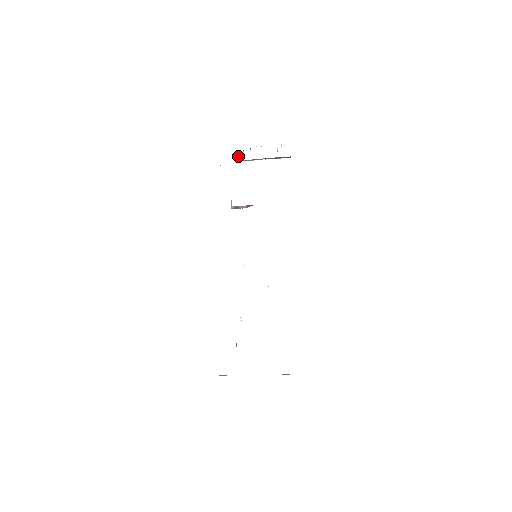
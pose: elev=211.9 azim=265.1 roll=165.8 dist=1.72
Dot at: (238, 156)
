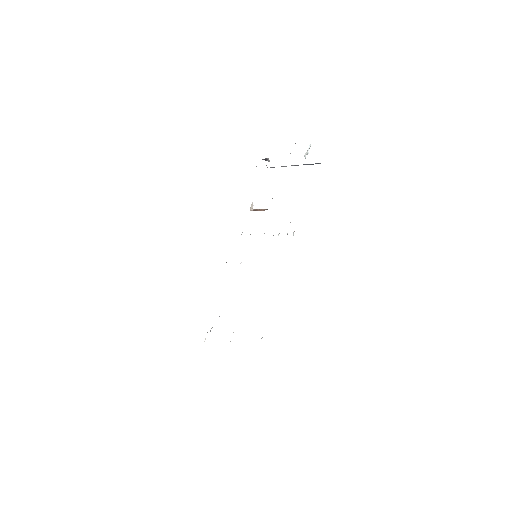
Dot at: (267, 160)
